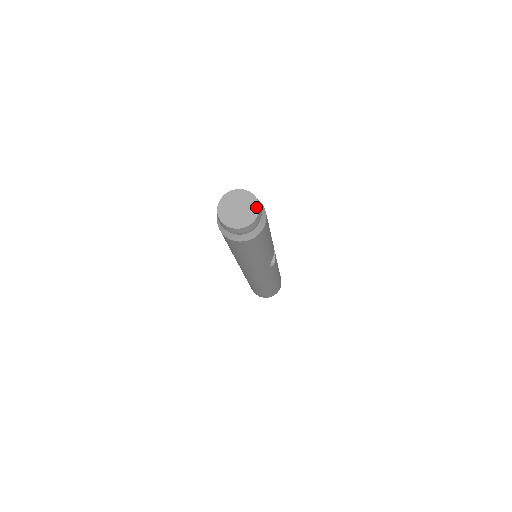
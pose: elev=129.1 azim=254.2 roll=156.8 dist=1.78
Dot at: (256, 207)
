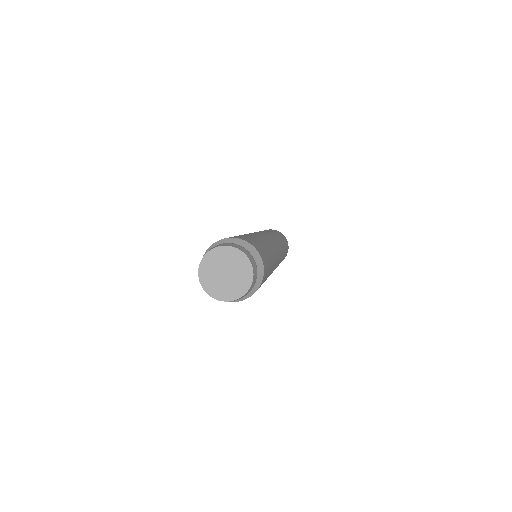
Dot at: (241, 292)
